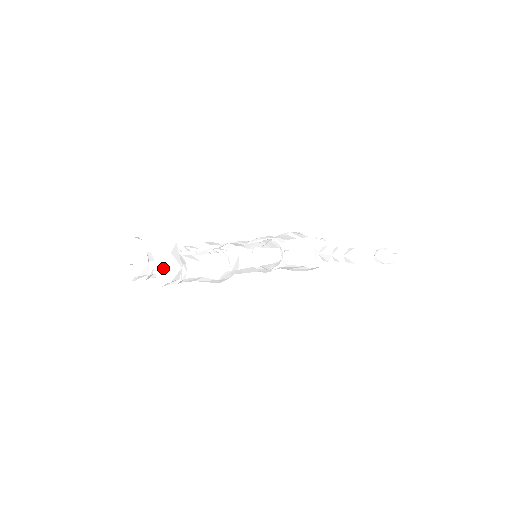
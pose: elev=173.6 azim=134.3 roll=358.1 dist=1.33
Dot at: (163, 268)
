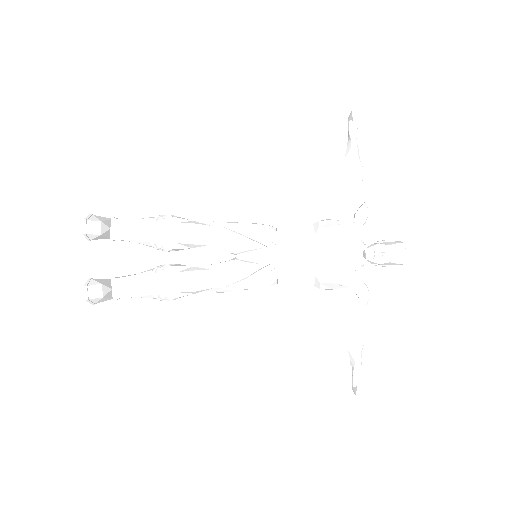
Dot at: occluded
